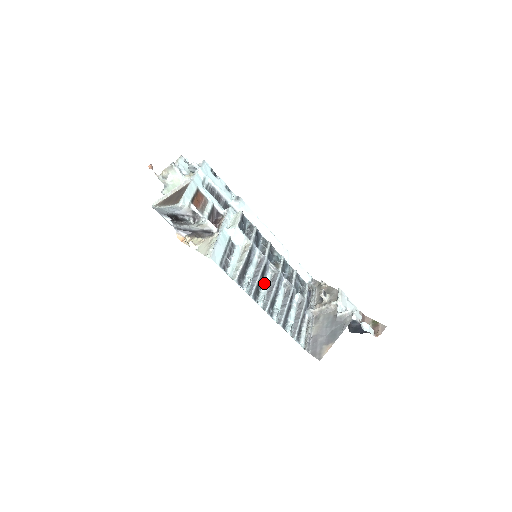
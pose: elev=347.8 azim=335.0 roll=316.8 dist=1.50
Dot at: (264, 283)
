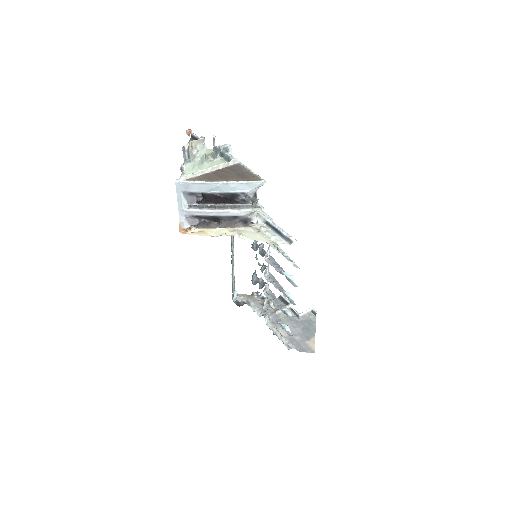
Dot at: occluded
